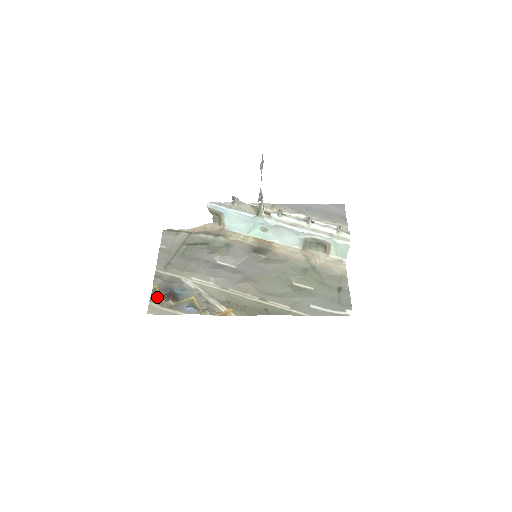
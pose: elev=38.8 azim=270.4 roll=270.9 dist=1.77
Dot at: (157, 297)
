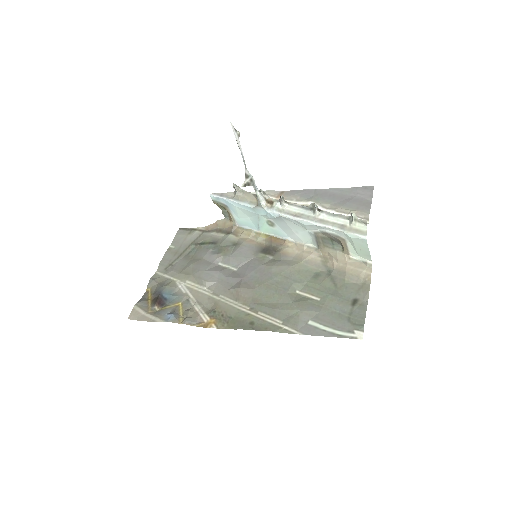
Dot at: (145, 301)
